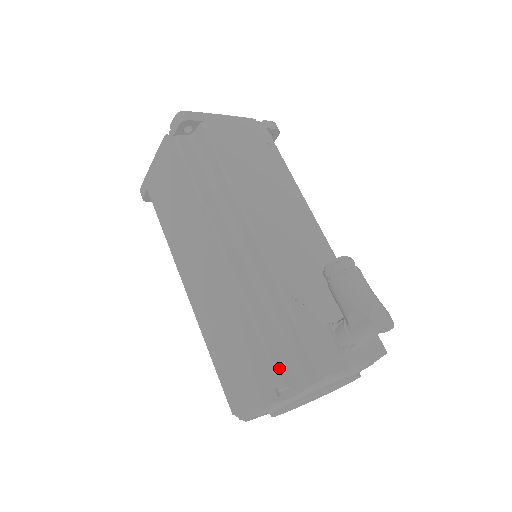
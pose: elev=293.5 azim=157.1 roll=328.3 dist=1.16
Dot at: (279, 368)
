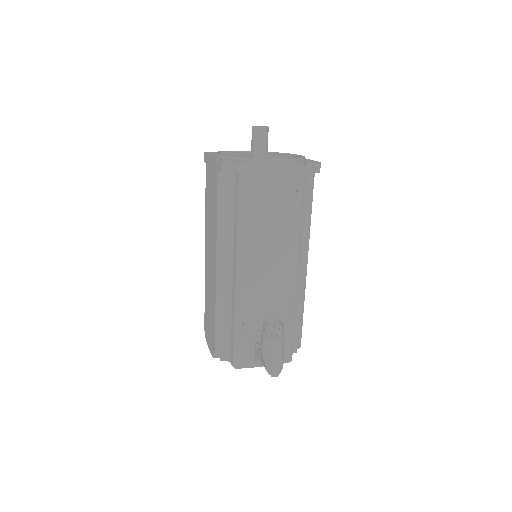
Dot at: (218, 349)
